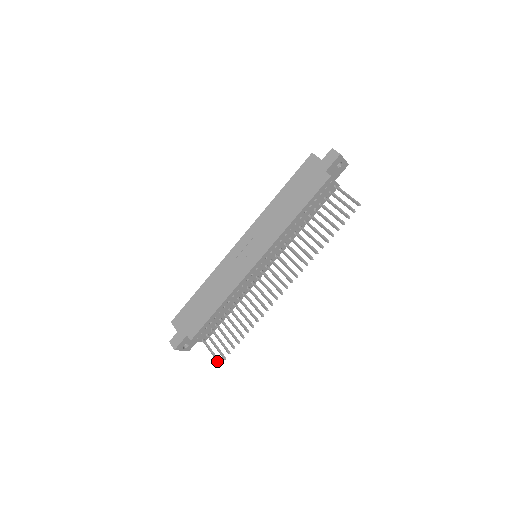
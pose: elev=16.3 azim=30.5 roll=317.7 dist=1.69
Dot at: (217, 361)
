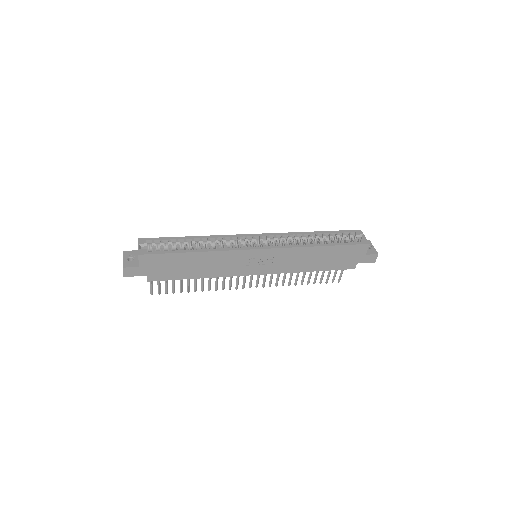
Dot at: (151, 292)
